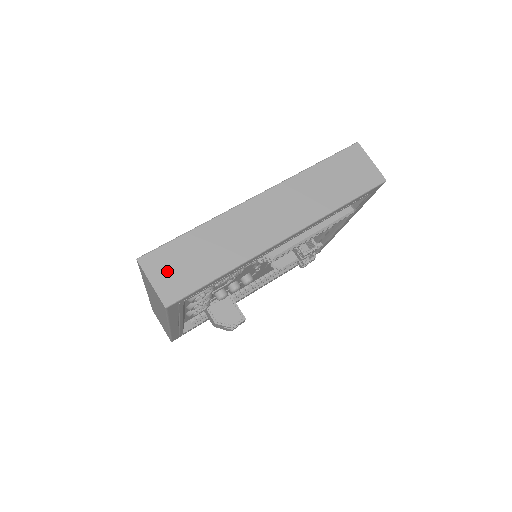
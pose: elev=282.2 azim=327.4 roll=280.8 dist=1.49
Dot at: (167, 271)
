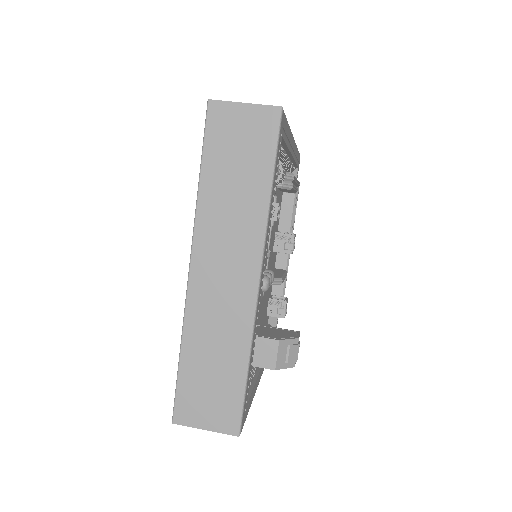
Dot at: occluded
